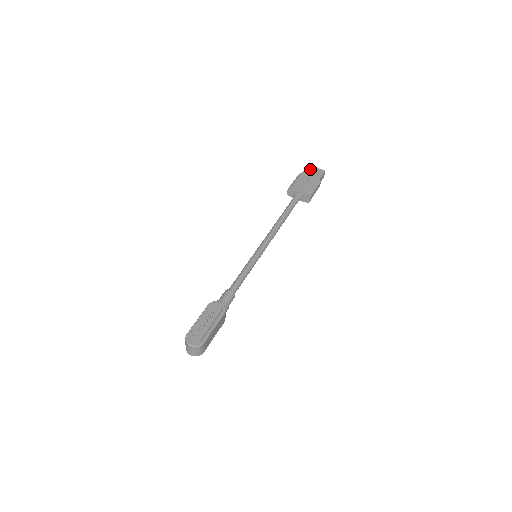
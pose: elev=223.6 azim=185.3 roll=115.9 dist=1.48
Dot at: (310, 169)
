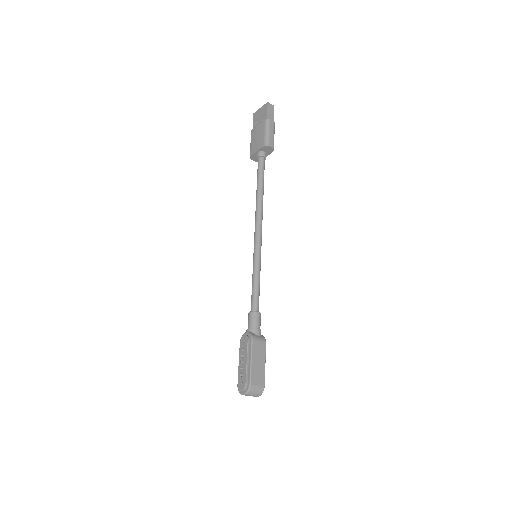
Dot at: (256, 116)
